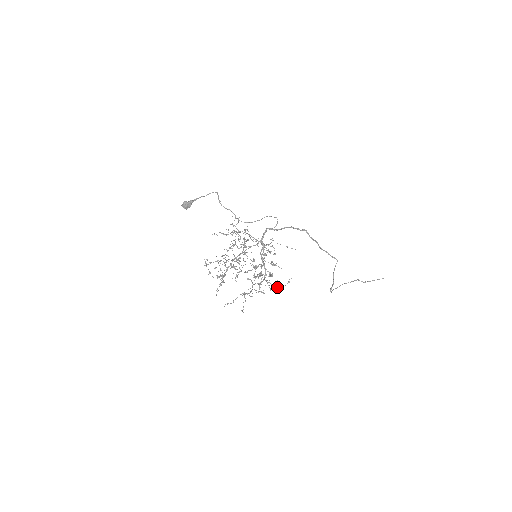
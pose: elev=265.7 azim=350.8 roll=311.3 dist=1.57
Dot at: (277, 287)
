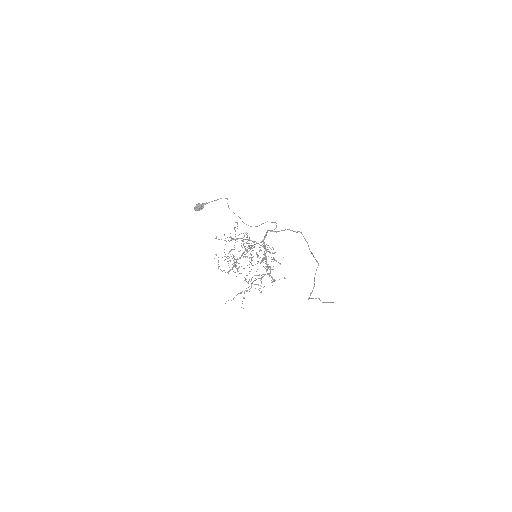
Dot at: (272, 285)
